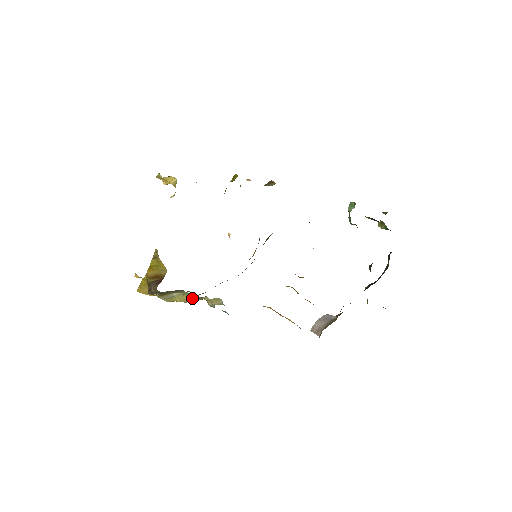
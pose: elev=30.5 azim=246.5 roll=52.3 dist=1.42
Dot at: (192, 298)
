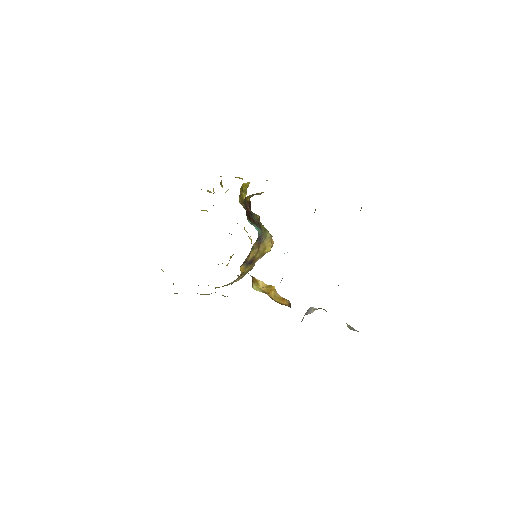
Dot at: (204, 294)
